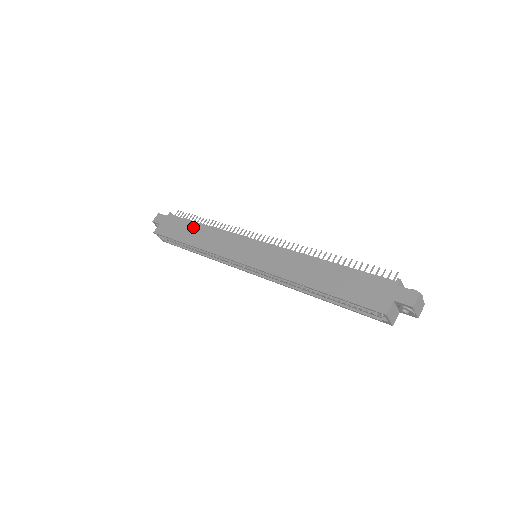
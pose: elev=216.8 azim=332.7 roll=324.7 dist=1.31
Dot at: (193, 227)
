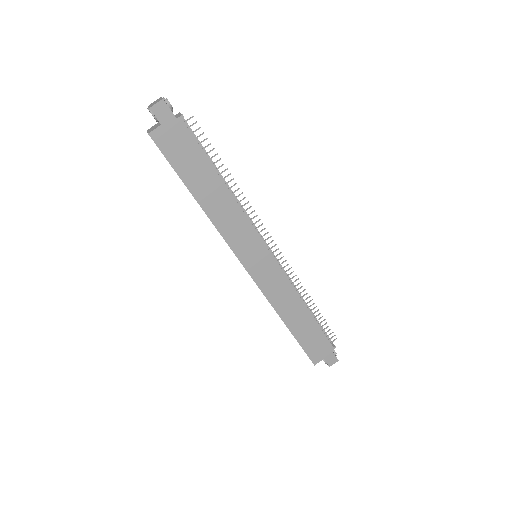
Dot at: (209, 176)
